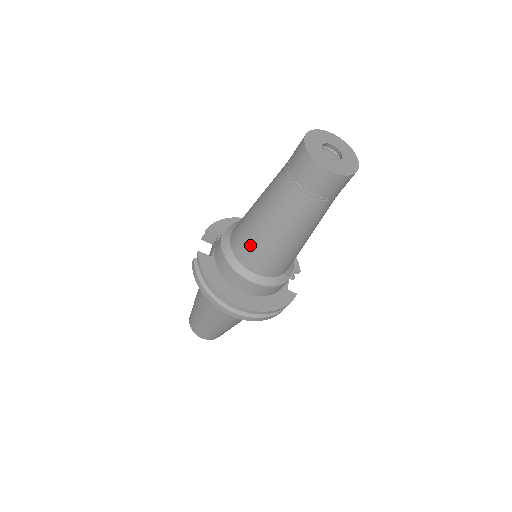
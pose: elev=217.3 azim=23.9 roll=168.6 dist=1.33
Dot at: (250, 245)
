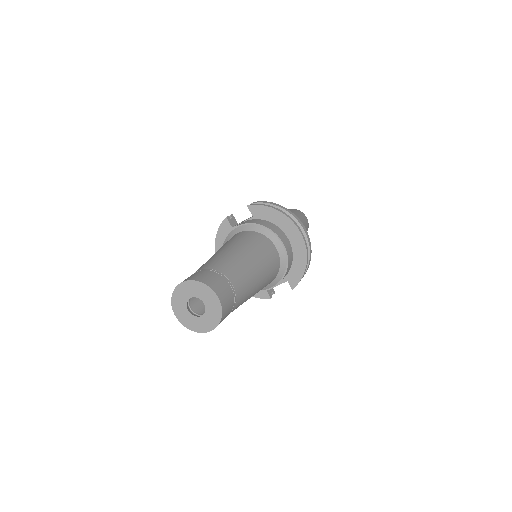
Dot at: occluded
